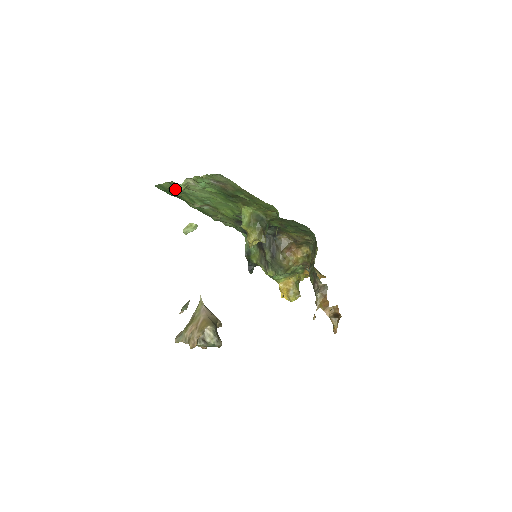
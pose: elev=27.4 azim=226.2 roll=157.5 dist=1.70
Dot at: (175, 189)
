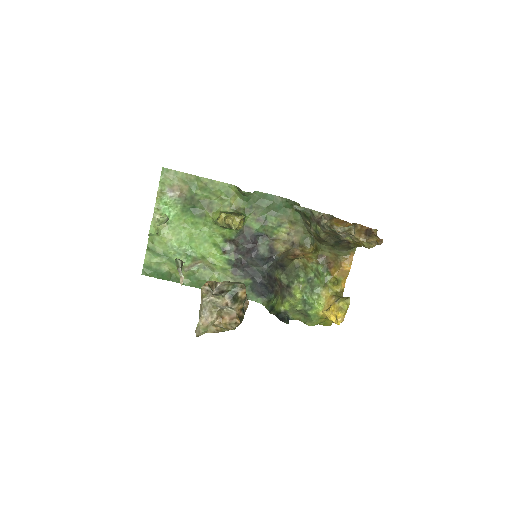
Dot at: (158, 259)
